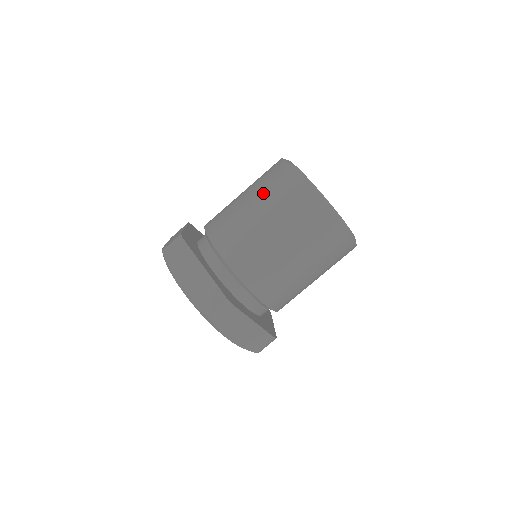
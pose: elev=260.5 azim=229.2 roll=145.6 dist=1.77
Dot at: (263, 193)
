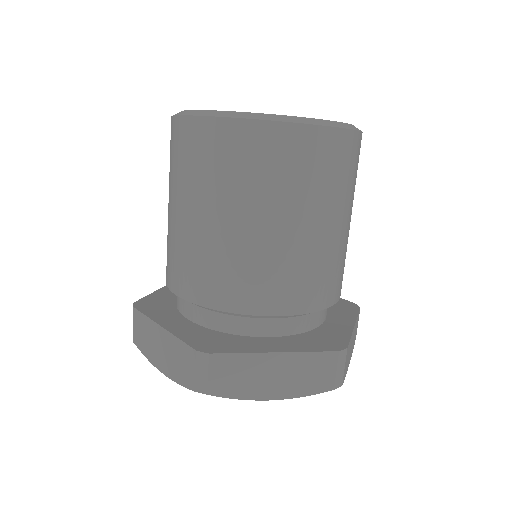
Dot at: (169, 179)
